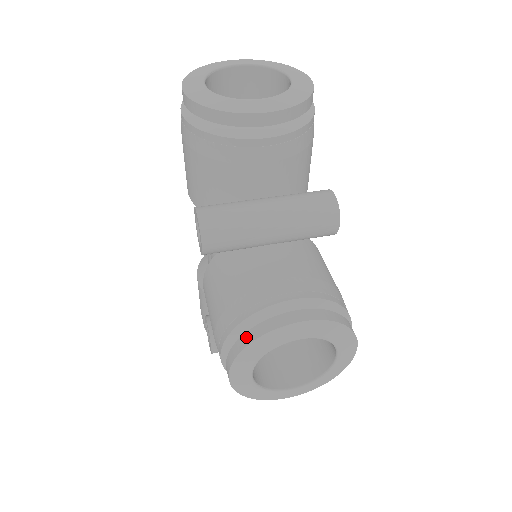
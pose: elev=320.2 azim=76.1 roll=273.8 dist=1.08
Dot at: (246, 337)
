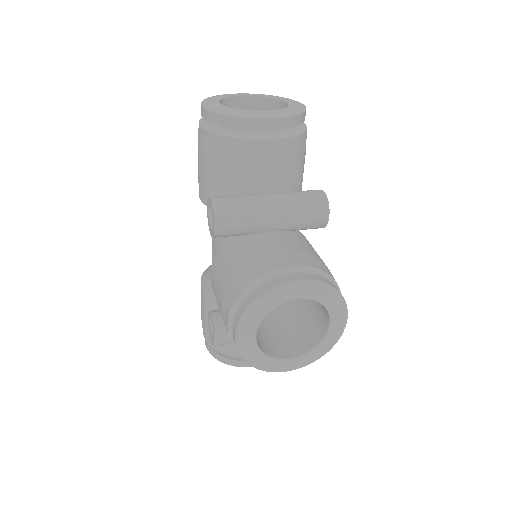
Dot at: (252, 296)
